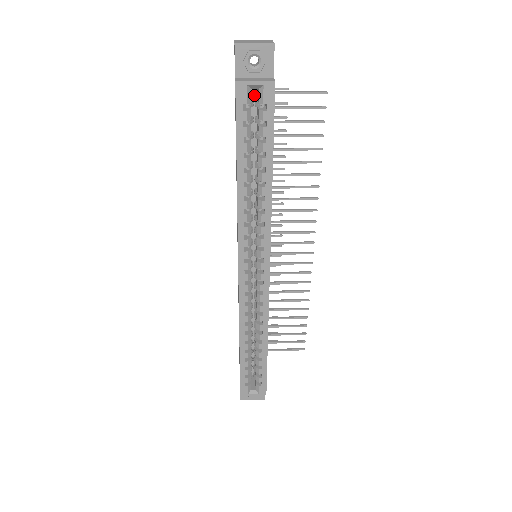
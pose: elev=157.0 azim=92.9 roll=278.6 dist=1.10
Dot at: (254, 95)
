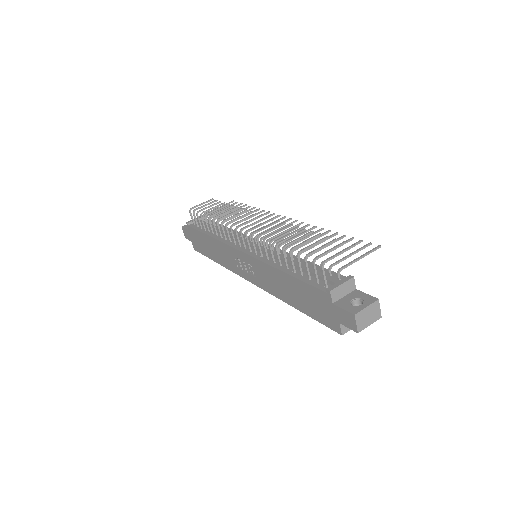
Dot at: occluded
